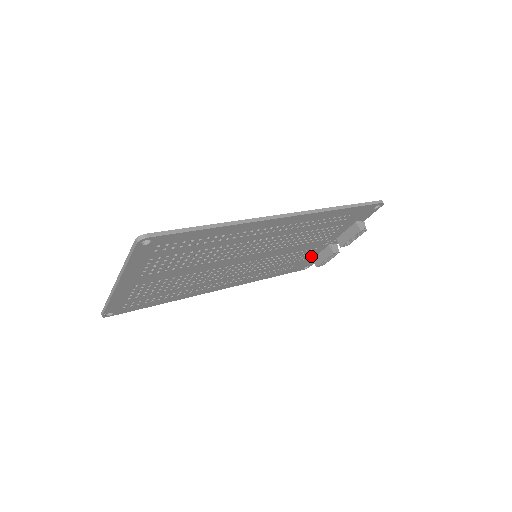
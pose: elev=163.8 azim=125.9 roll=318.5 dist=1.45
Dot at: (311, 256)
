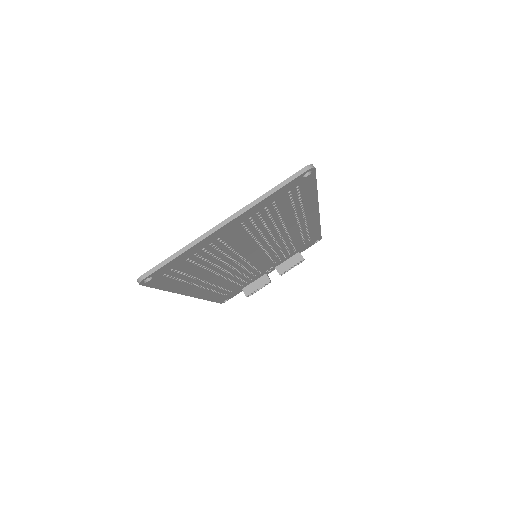
Dot at: (246, 284)
